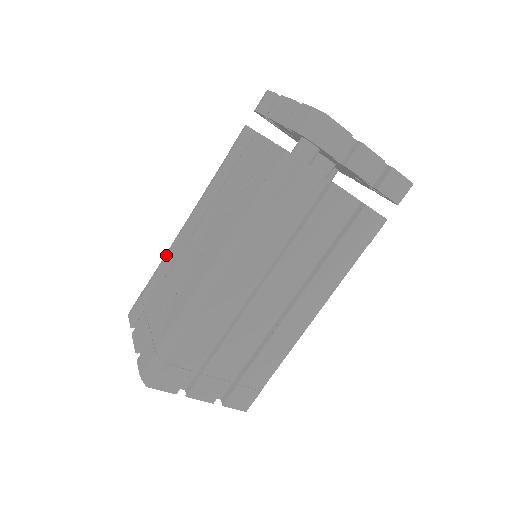
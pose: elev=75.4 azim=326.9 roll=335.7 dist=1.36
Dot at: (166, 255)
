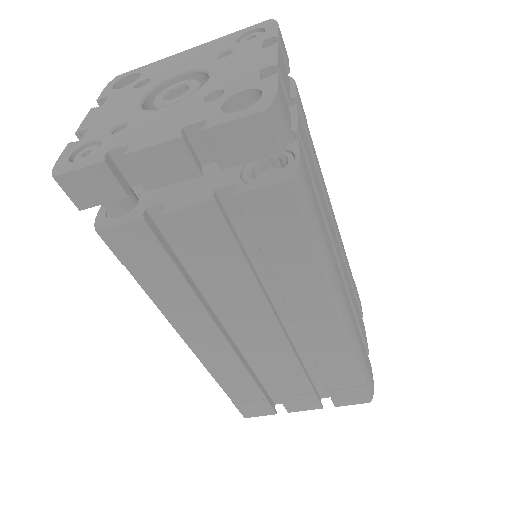
Dot at: occluded
